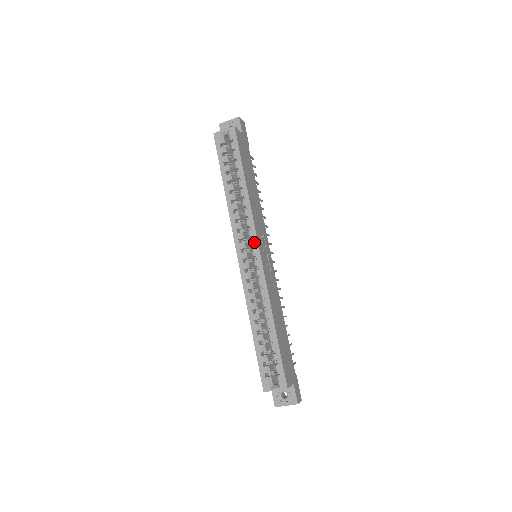
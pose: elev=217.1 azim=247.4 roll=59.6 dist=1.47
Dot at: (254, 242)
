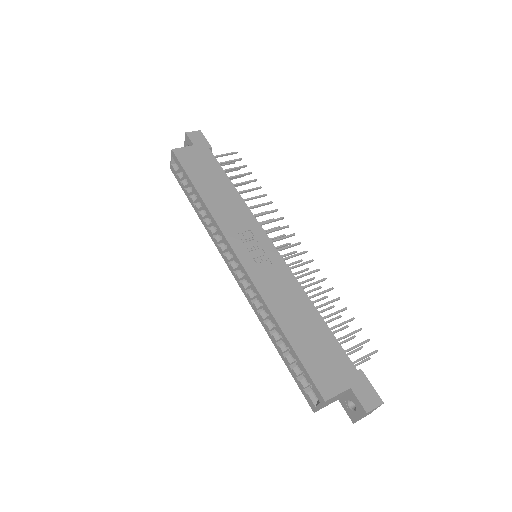
Dot at: (229, 248)
